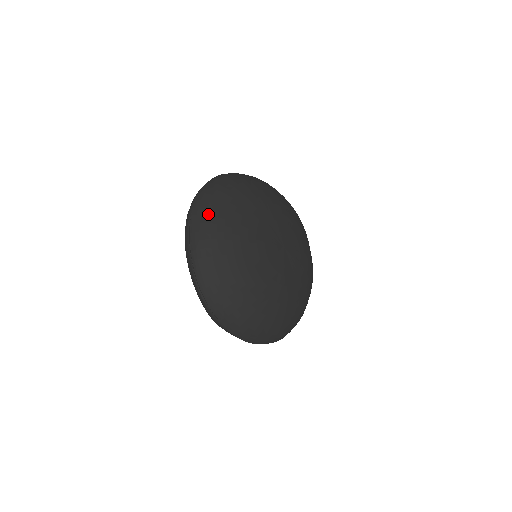
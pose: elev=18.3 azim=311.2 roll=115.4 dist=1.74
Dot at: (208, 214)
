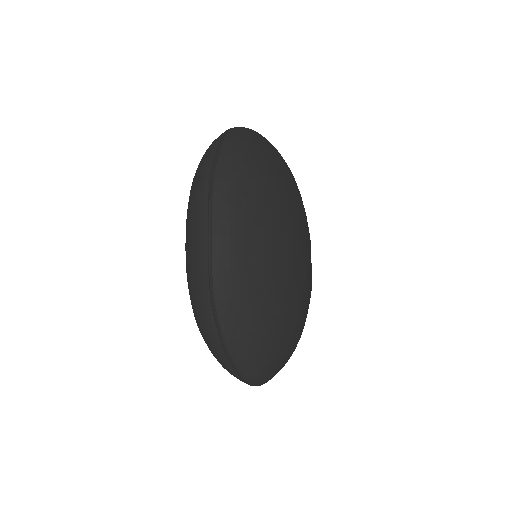
Dot at: (250, 330)
